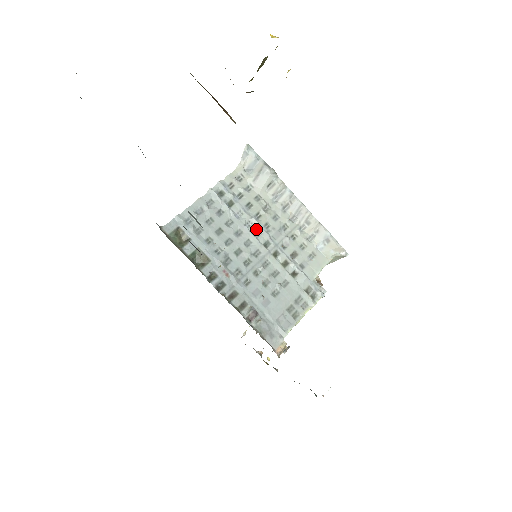
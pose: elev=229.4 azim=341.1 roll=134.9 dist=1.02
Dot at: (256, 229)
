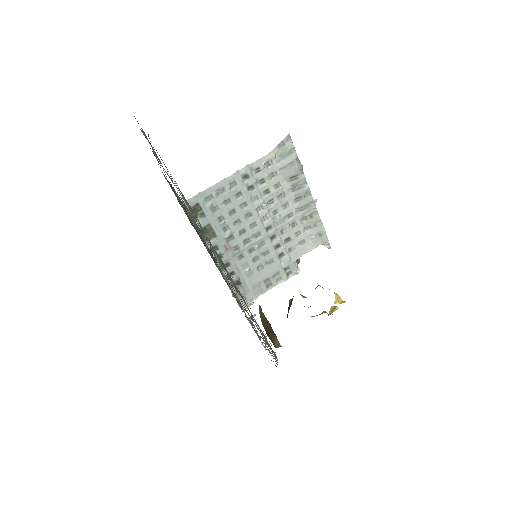
Dot at: (265, 214)
